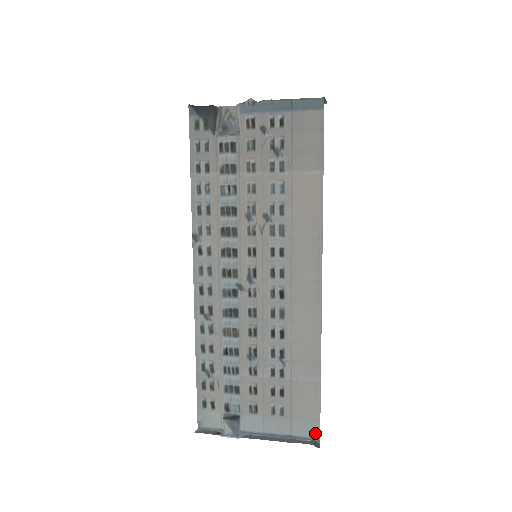
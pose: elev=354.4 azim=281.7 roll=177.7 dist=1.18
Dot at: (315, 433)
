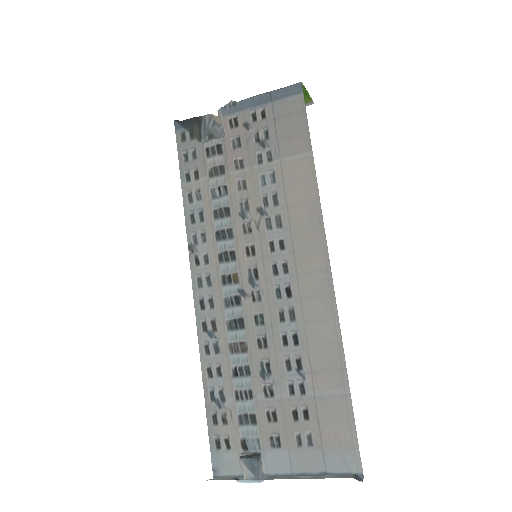
Dot at: (355, 465)
